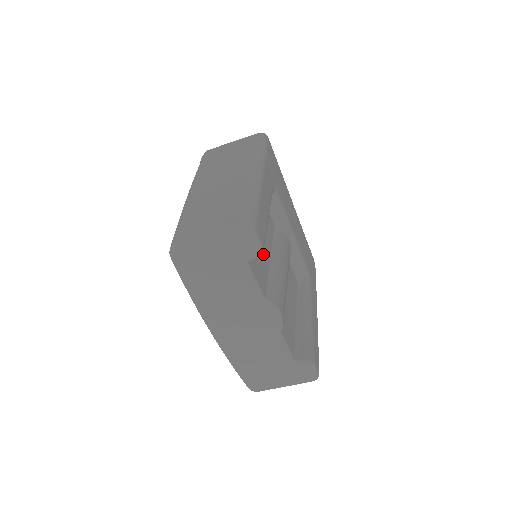
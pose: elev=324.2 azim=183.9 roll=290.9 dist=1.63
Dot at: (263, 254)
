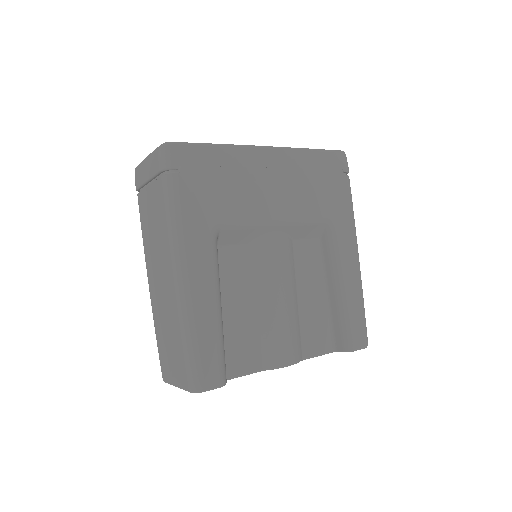
Dot at: (242, 324)
